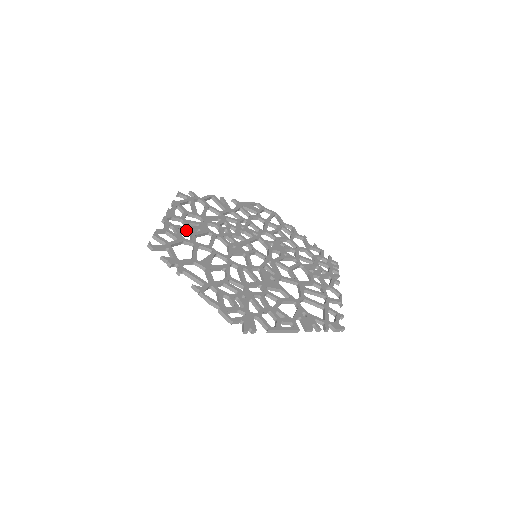
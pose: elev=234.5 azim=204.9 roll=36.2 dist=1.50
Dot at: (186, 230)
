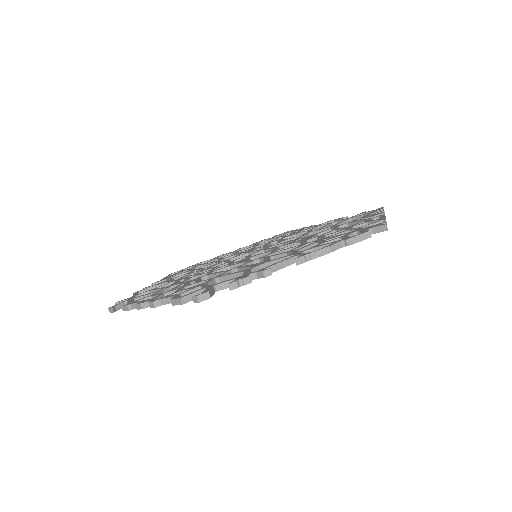
Dot at: occluded
